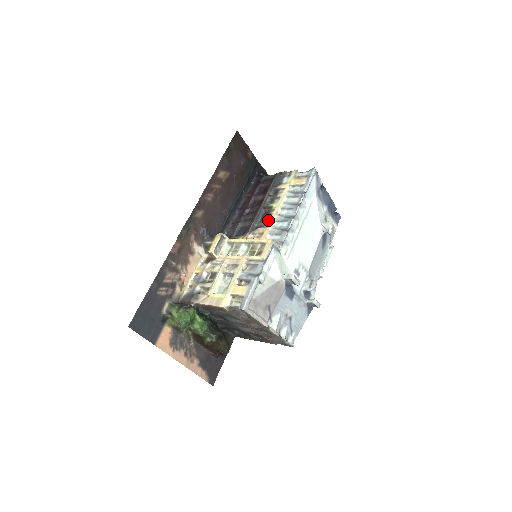
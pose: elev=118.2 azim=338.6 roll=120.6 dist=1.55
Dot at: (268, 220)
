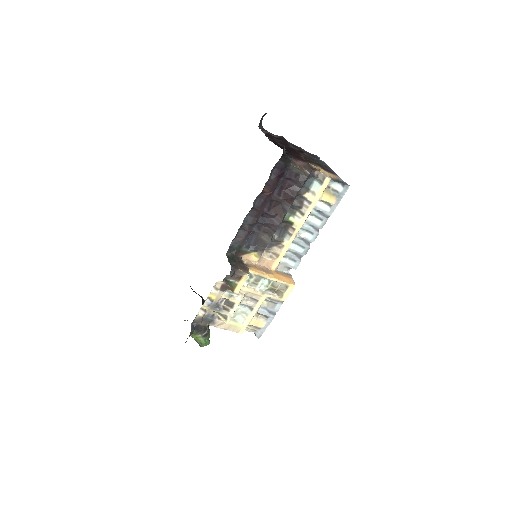
Dot at: (286, 241)
